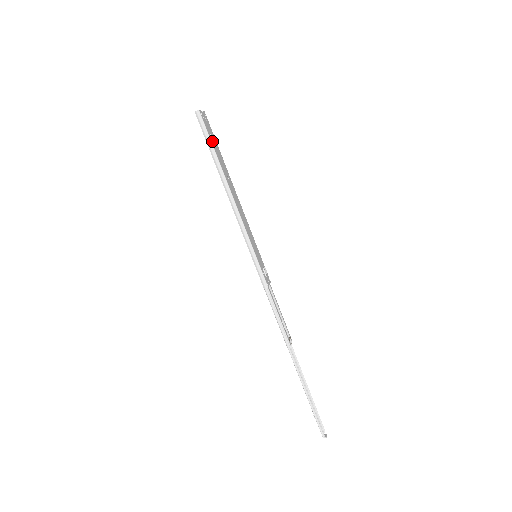
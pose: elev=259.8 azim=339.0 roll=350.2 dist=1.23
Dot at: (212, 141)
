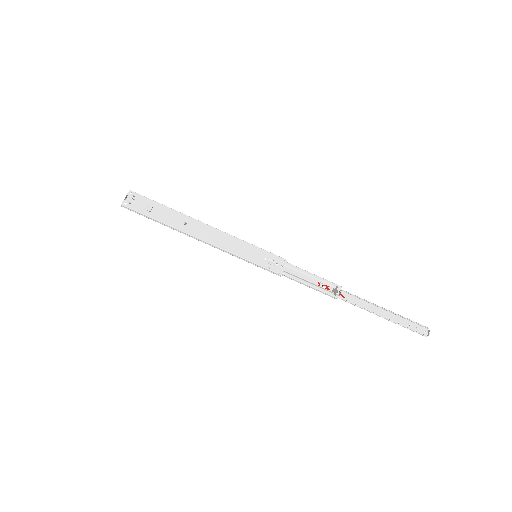
Dot at: (150, 214)
